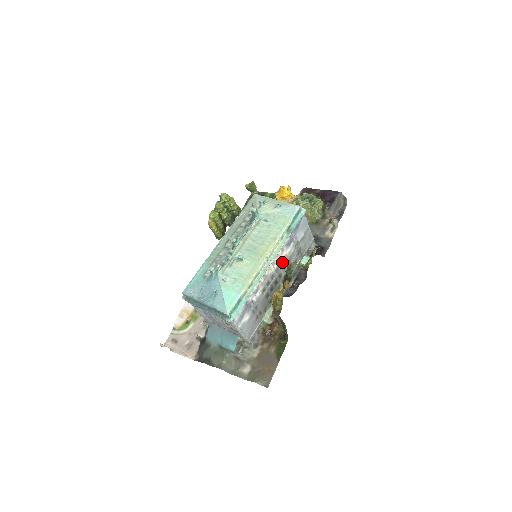
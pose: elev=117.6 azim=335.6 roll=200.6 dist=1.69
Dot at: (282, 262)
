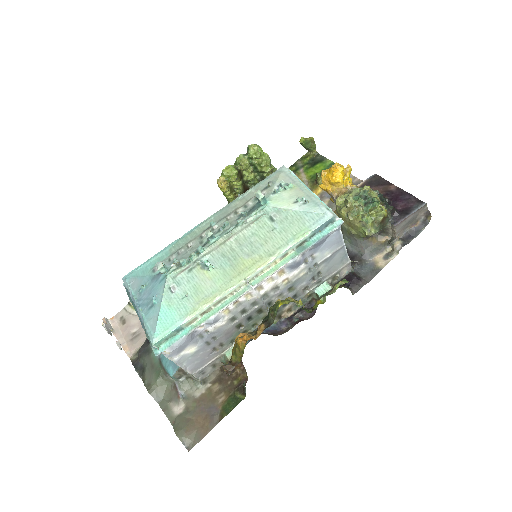
Dot at: (278, 287)
